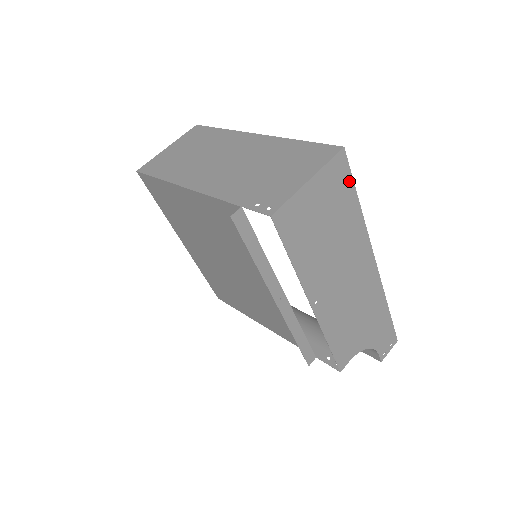
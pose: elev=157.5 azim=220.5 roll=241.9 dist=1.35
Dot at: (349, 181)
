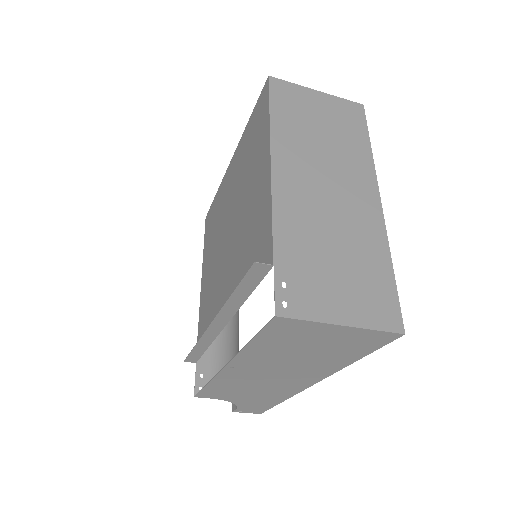
Dot at: (372, 348)
